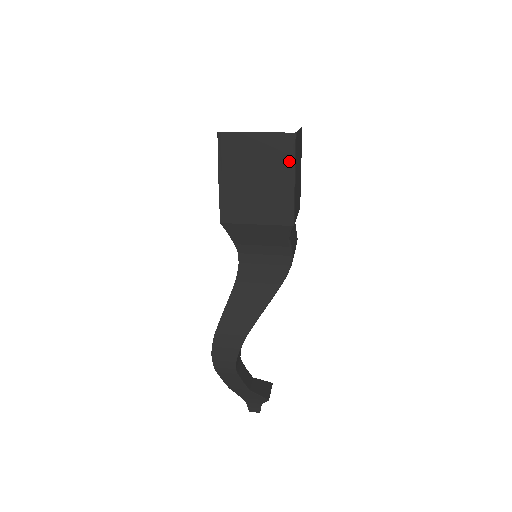
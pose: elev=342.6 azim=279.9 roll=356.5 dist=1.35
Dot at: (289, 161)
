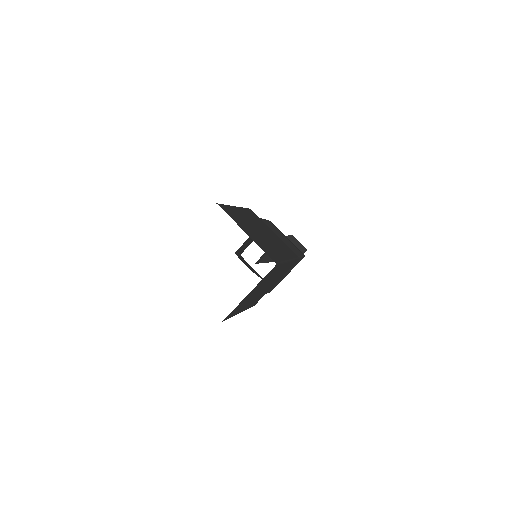
Dot at: occluded
